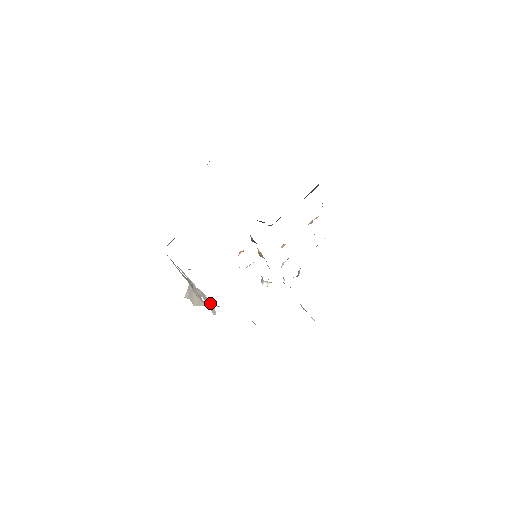
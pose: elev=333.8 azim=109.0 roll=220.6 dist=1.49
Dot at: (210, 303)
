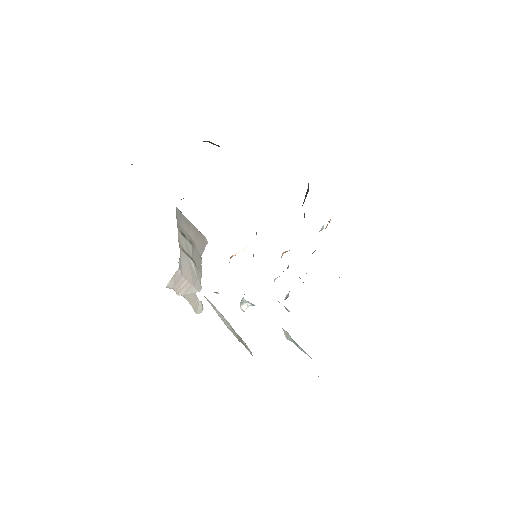
Dot at: (197, 297)
